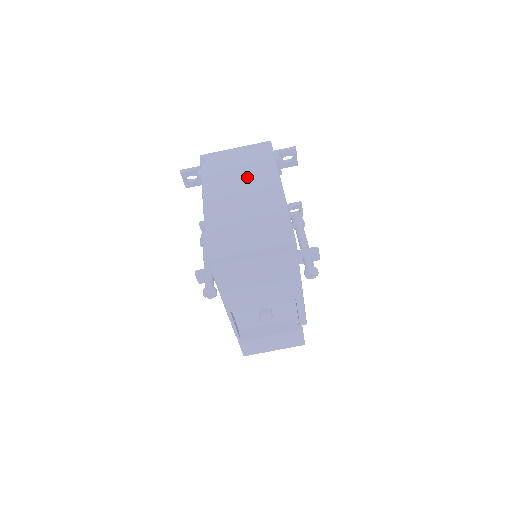
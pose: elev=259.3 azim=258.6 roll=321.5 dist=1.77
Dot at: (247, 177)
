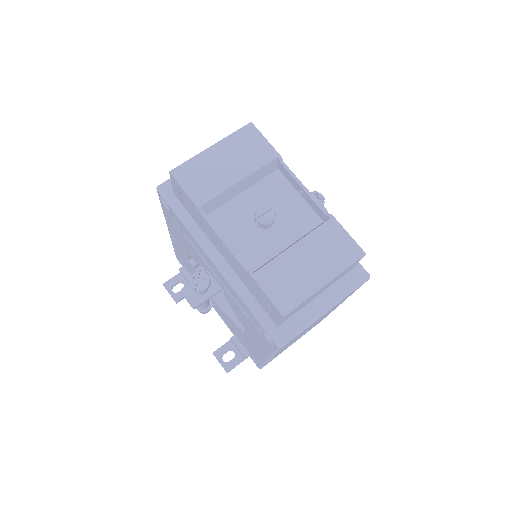
Dot at: occluded
